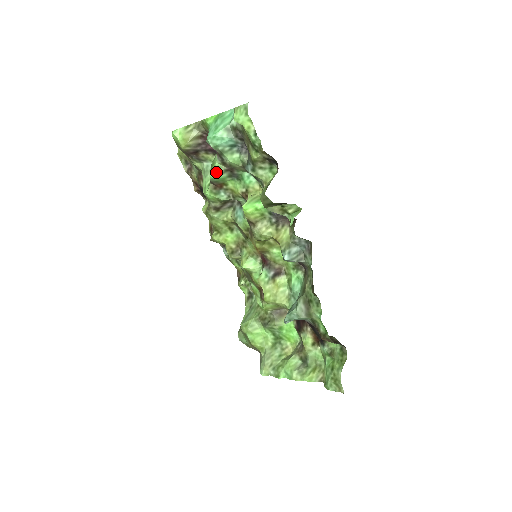
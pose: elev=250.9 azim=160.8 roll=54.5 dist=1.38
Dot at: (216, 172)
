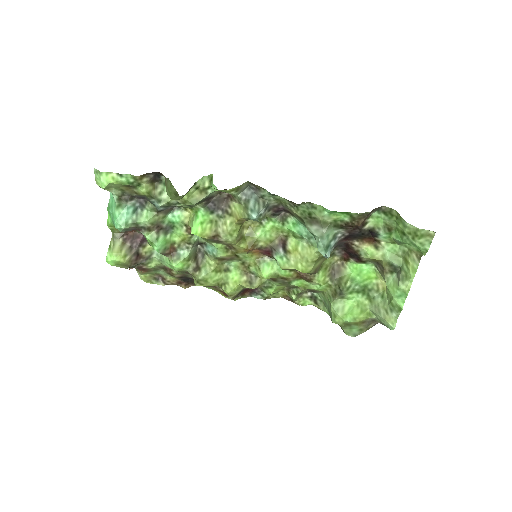
Dot at: (154, 242)
